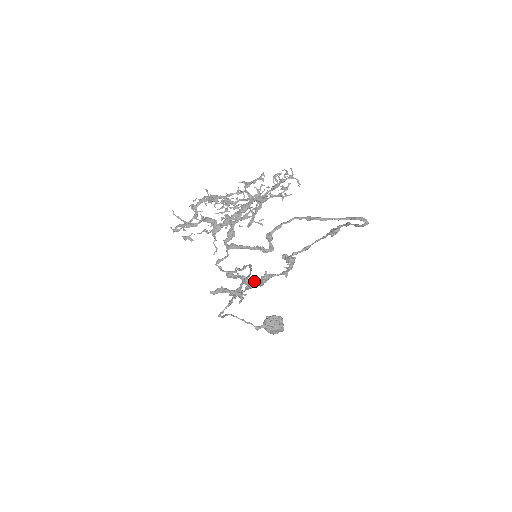
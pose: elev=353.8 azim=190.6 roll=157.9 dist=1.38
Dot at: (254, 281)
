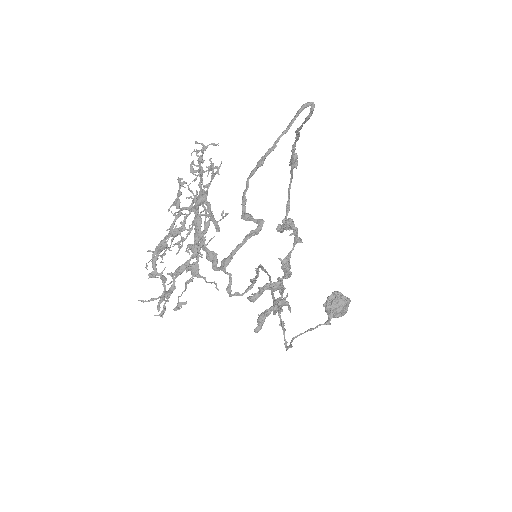
Dot at: (280, 279)
